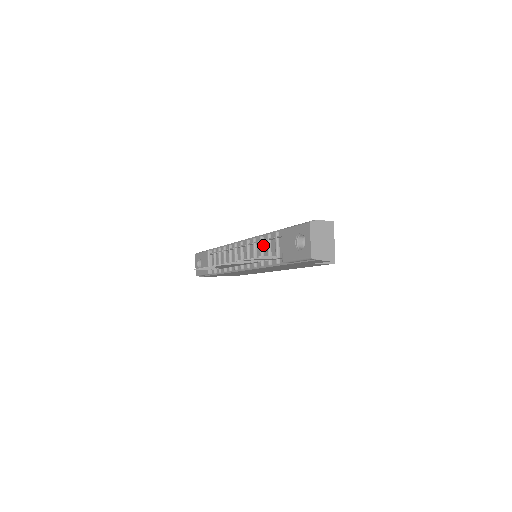
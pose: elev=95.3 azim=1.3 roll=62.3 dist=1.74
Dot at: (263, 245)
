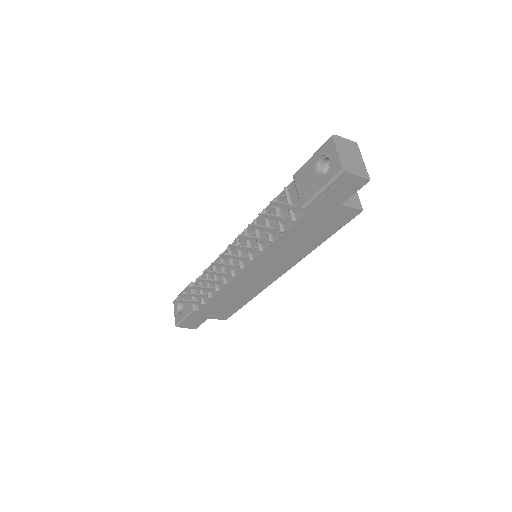
Dot at: occluded
